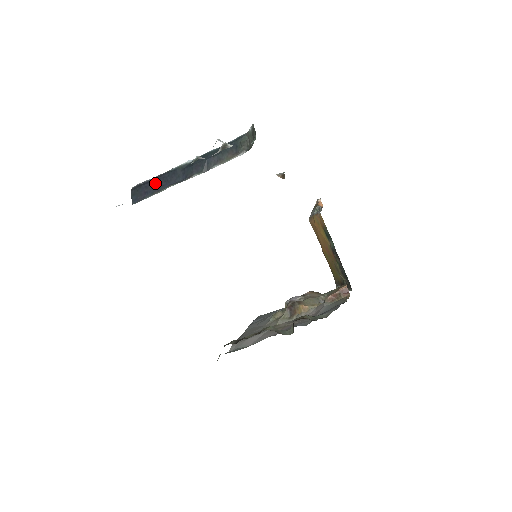
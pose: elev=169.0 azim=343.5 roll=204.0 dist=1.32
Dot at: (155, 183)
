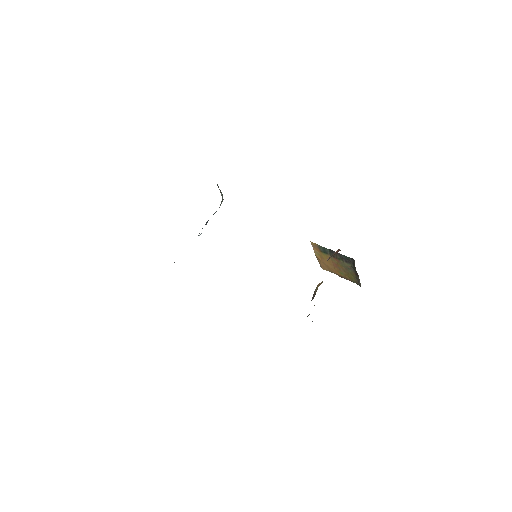
Dot at: occluded
